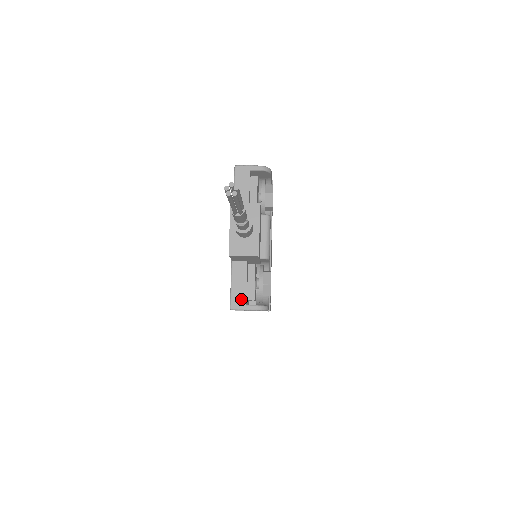
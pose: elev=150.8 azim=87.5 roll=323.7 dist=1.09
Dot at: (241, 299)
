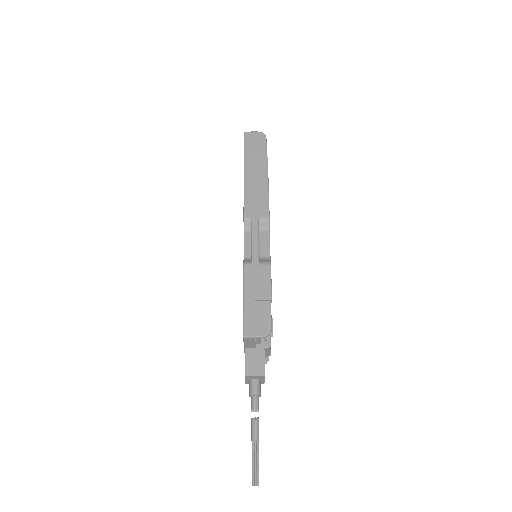
Dot at: occluded
